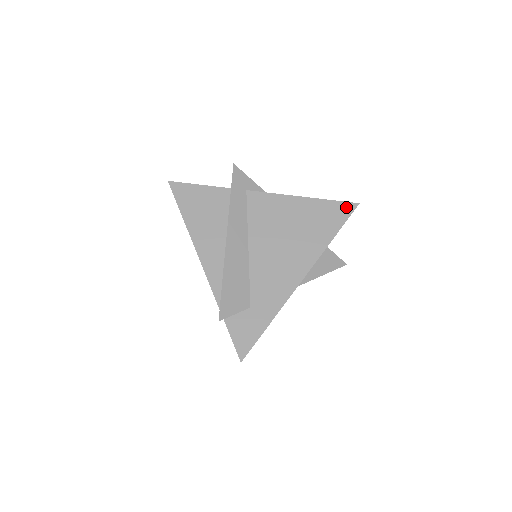
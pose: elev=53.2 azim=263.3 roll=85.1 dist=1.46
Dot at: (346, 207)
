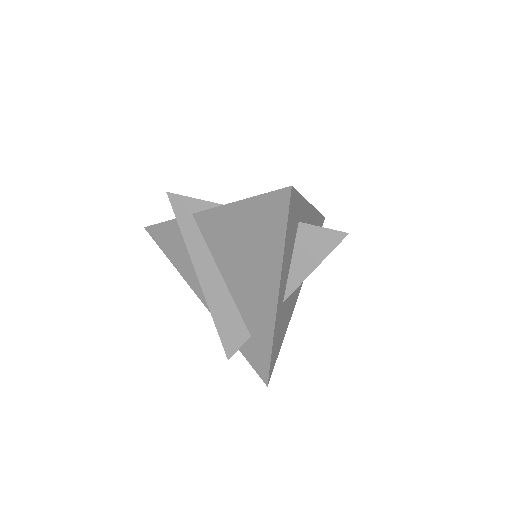
Dot at: (280, 197)
